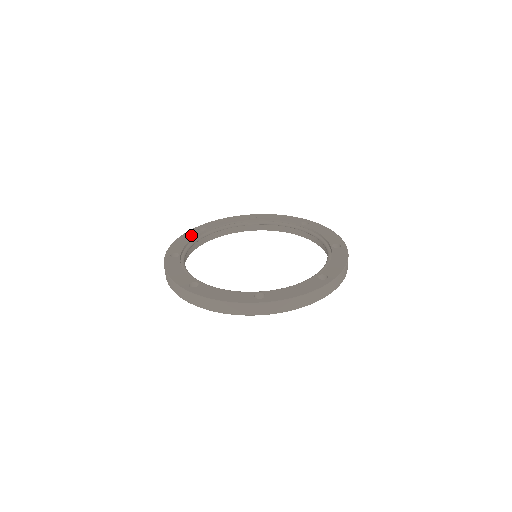
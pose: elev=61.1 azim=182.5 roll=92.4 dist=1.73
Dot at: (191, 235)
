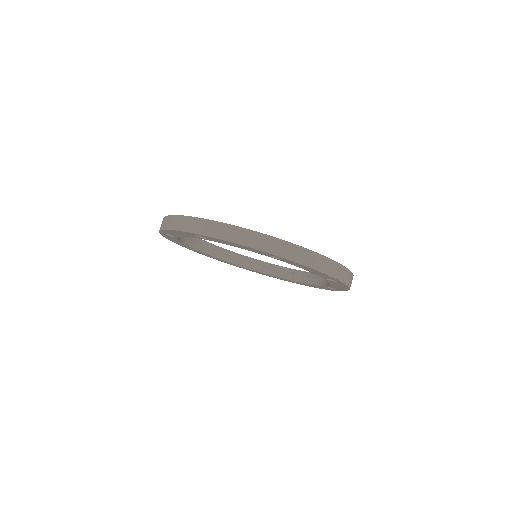
Dot at: occluded
